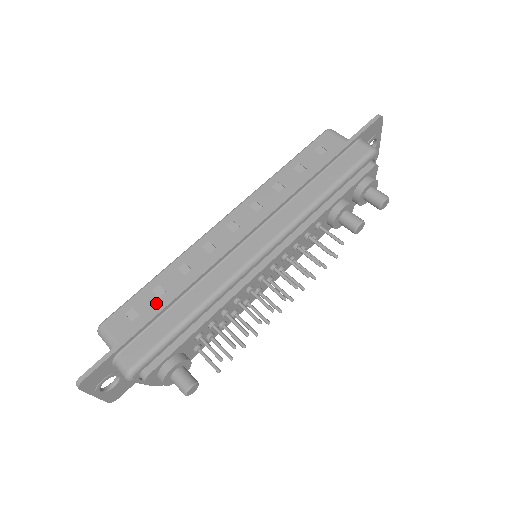
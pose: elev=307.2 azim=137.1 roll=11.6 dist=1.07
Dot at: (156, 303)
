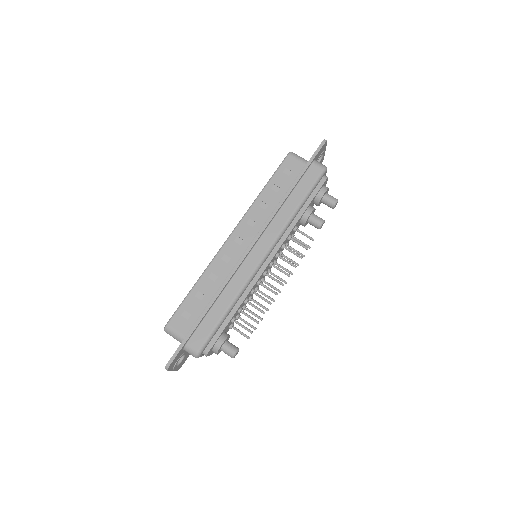
Dot at: (200, 304)
